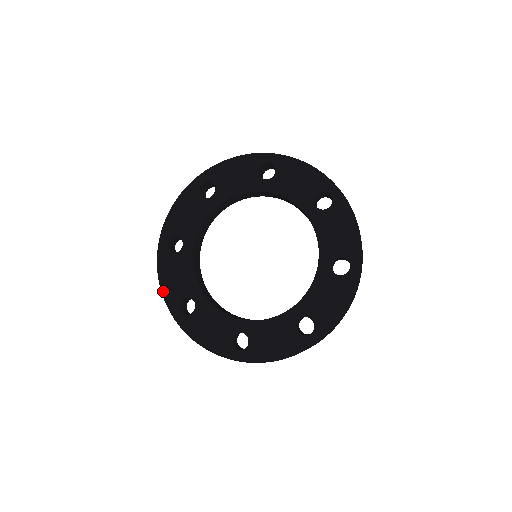
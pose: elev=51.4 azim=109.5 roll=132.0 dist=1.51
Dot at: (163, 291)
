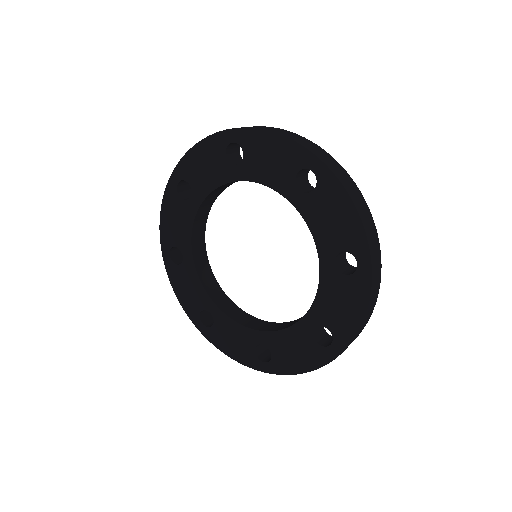
Dot at: (182, 305)
